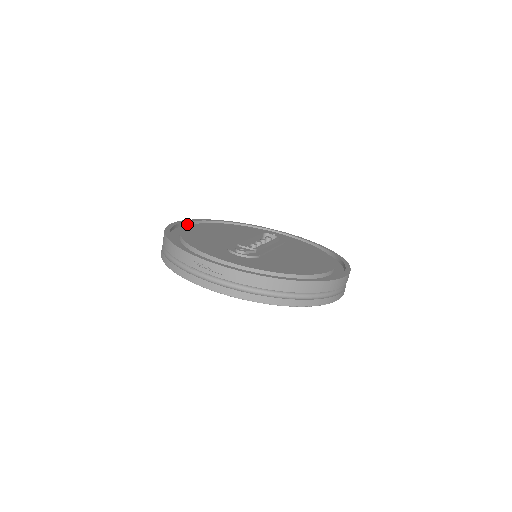
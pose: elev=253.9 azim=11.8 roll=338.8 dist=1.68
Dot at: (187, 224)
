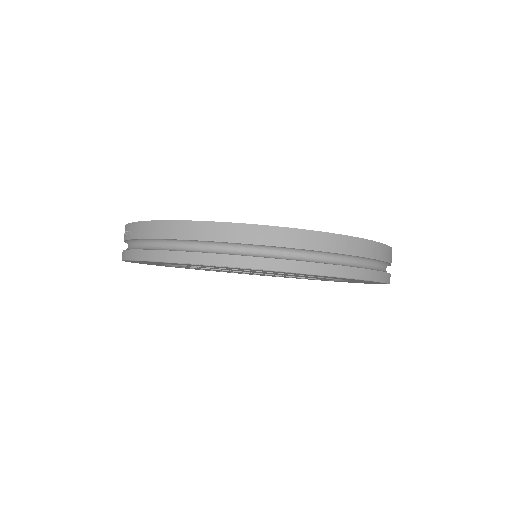
Dot at: occluded
